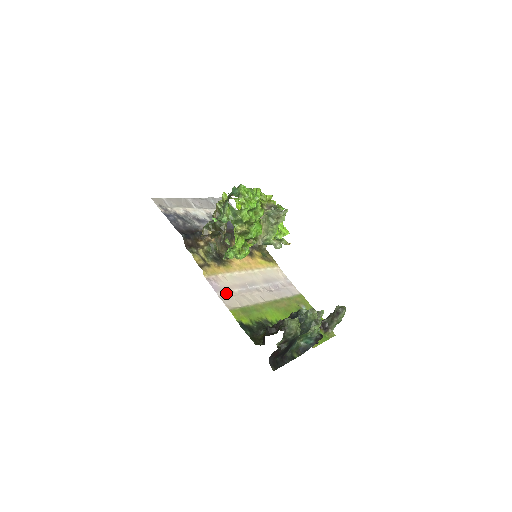
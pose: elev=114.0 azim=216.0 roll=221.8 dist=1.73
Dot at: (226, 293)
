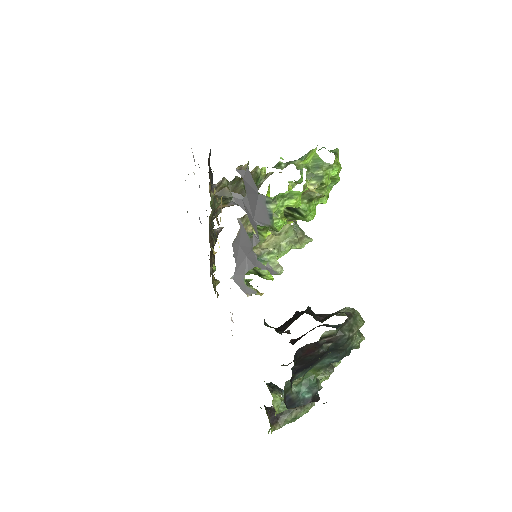
Dot at: occluded
